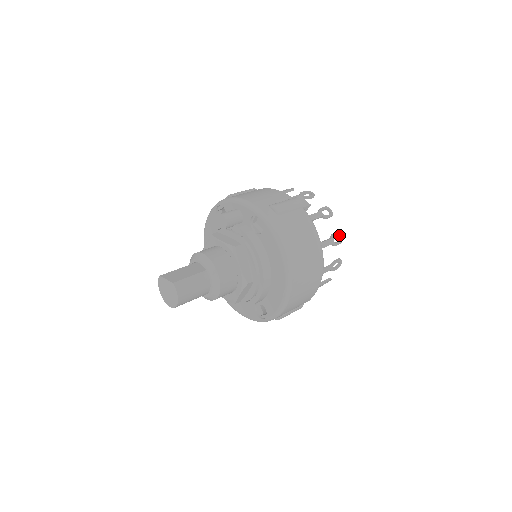
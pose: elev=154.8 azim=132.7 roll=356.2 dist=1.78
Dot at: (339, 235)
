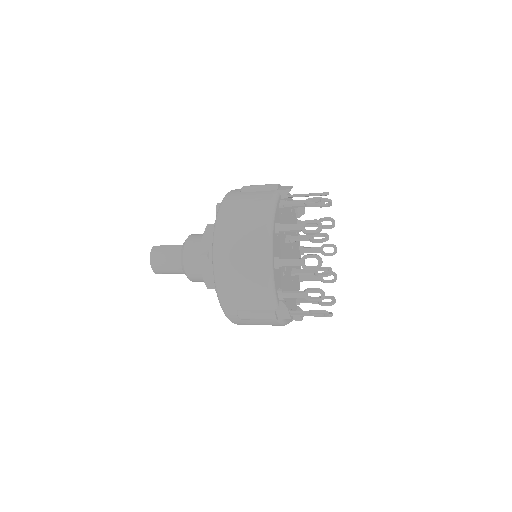
Dot at: (317, 223)
